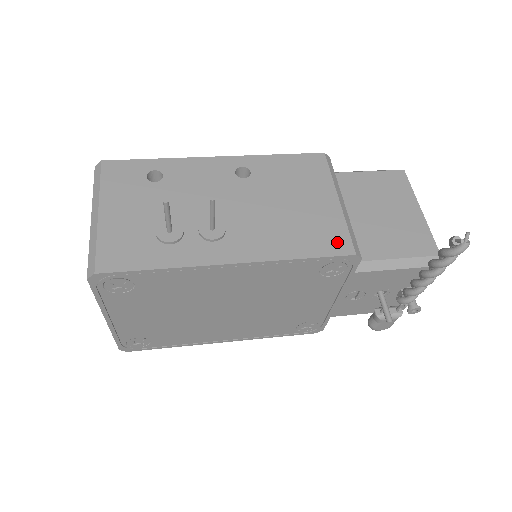
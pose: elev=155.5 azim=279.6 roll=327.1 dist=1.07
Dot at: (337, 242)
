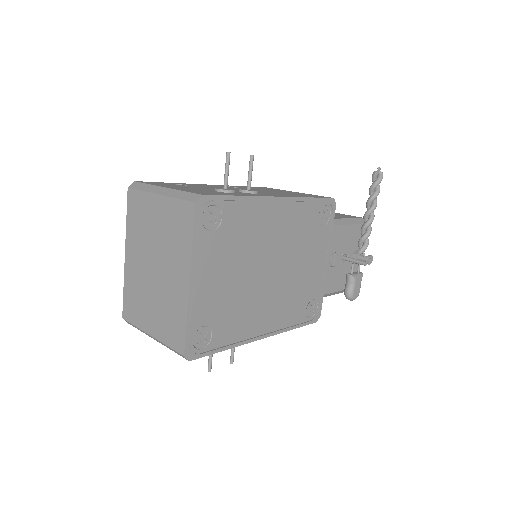
Dot at: (319, 196)
